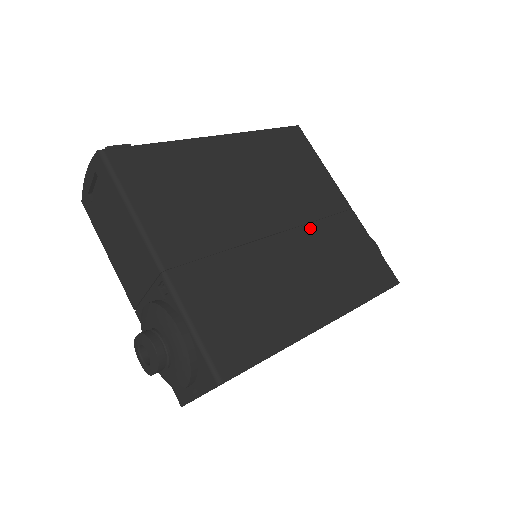
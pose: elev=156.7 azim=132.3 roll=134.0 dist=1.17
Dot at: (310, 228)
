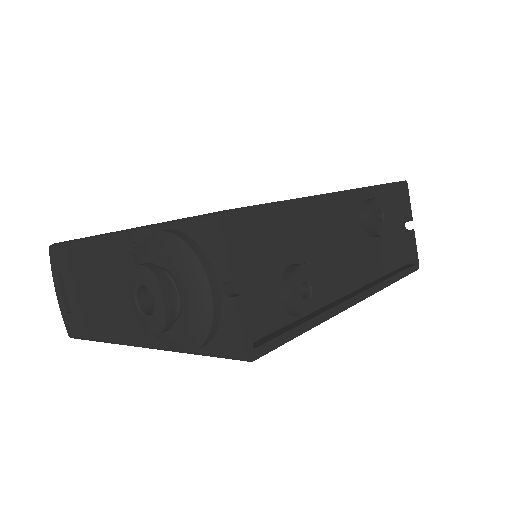
Dot at: occluded
